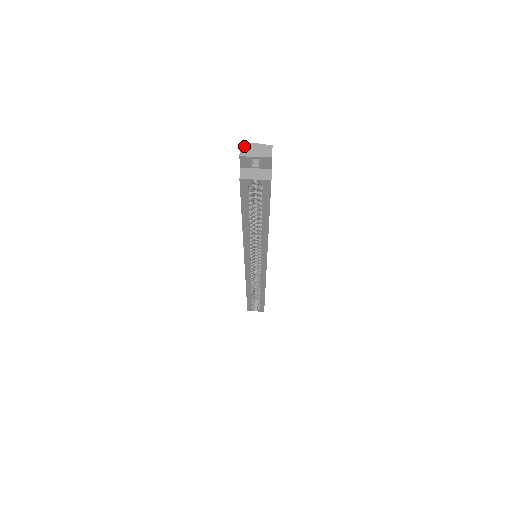
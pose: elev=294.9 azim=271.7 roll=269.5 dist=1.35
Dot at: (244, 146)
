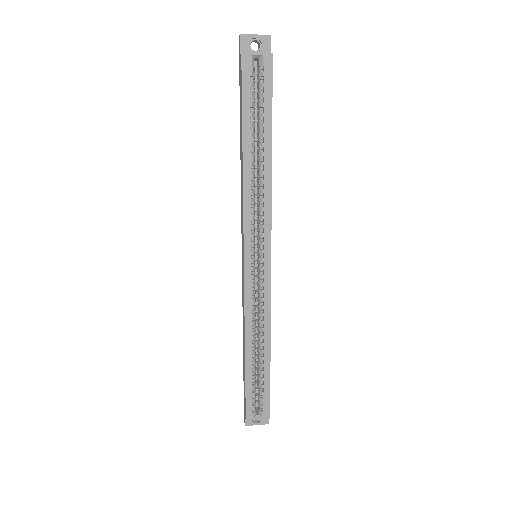
Dot at: occluded
